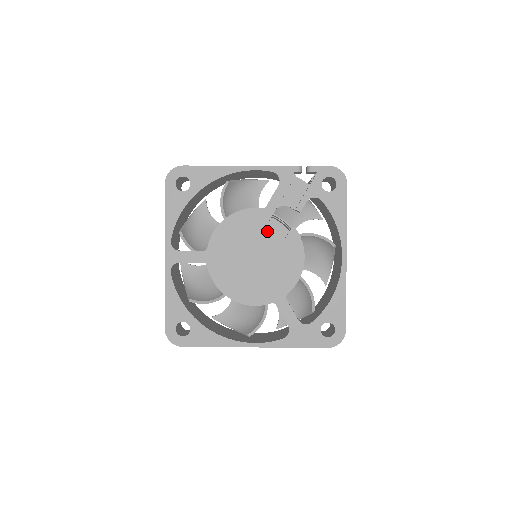
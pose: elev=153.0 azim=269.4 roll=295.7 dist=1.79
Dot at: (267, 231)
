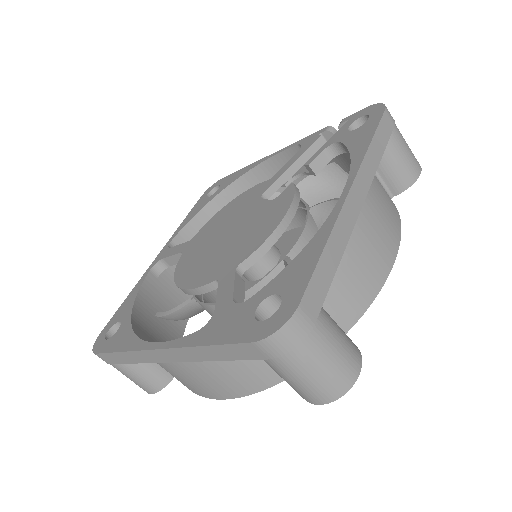
Dot at: (260, 199)
